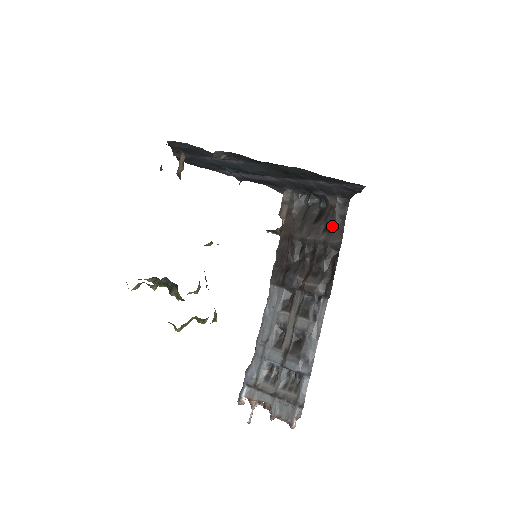
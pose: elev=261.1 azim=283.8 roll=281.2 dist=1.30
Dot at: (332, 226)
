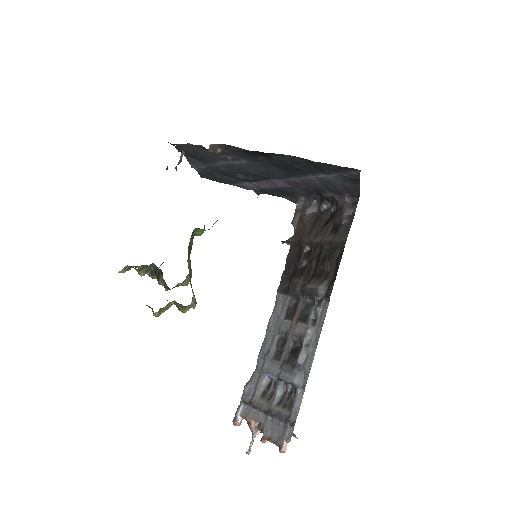
Dot at: (339, 226)
